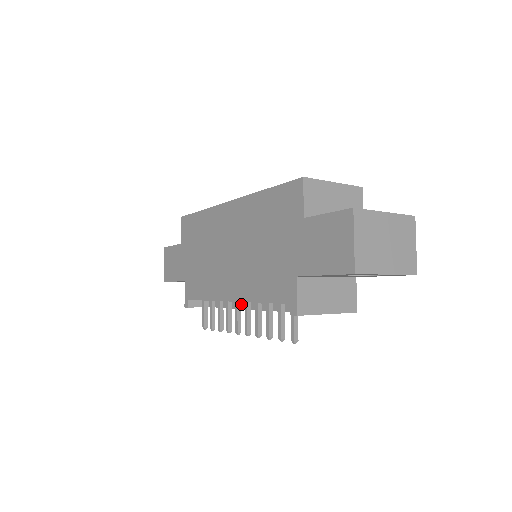
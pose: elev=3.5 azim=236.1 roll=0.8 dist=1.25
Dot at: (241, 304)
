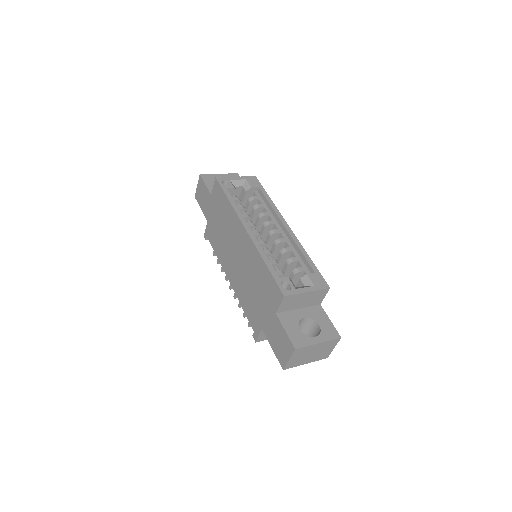
Dot at: occluded
